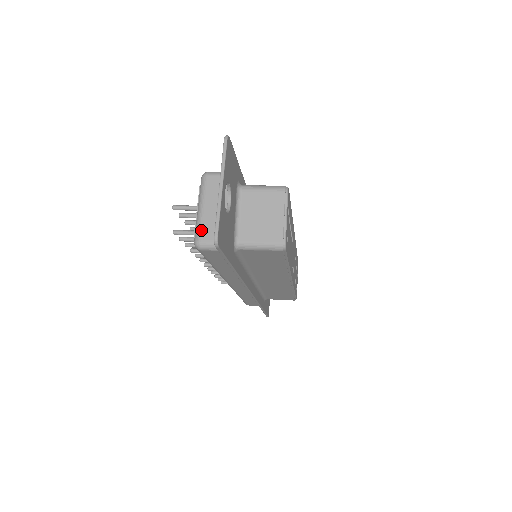
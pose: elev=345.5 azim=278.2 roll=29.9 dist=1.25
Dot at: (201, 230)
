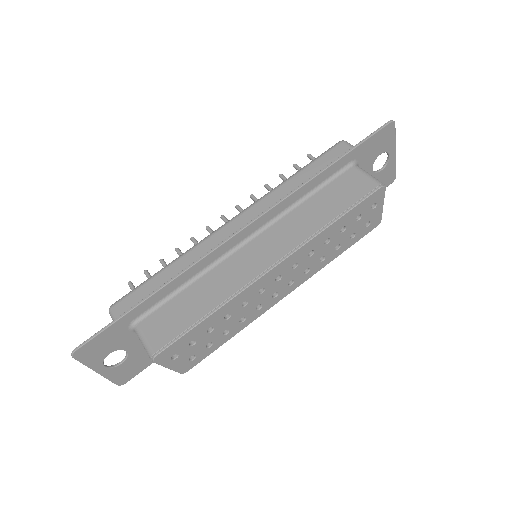
Dot at: occluded
